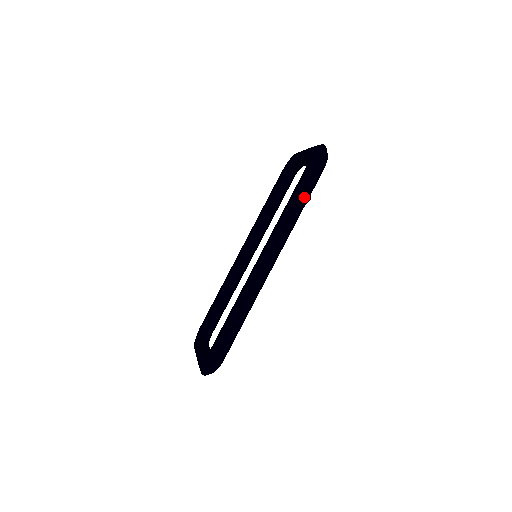
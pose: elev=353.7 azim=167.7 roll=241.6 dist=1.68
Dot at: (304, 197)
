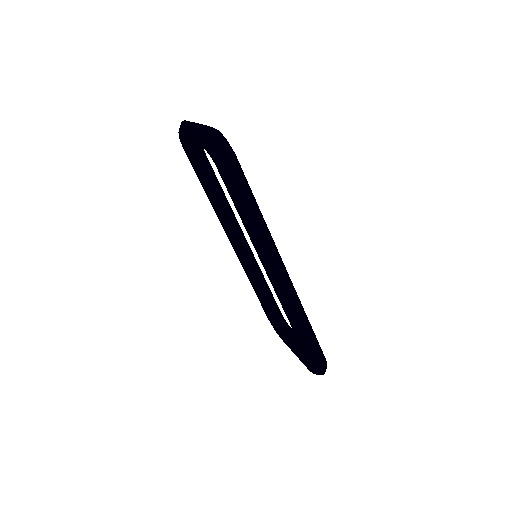
Dot at: (249, 202)
